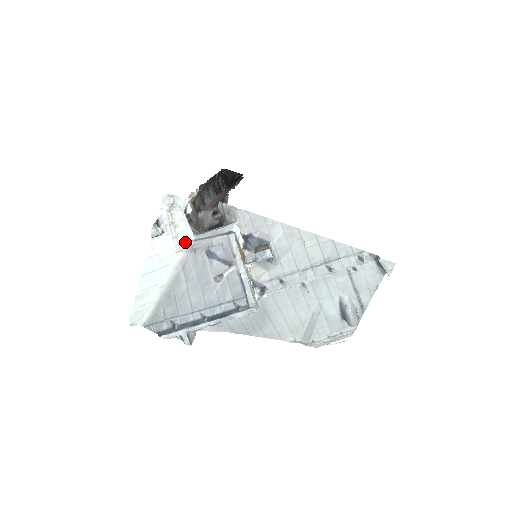
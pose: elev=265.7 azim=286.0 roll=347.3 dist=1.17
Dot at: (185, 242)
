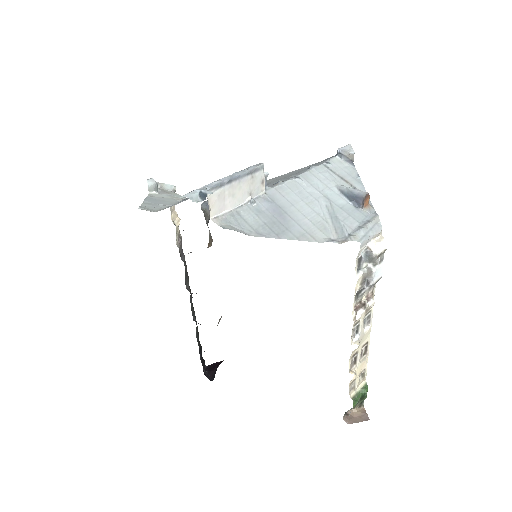
Dot at: (180, 198)
